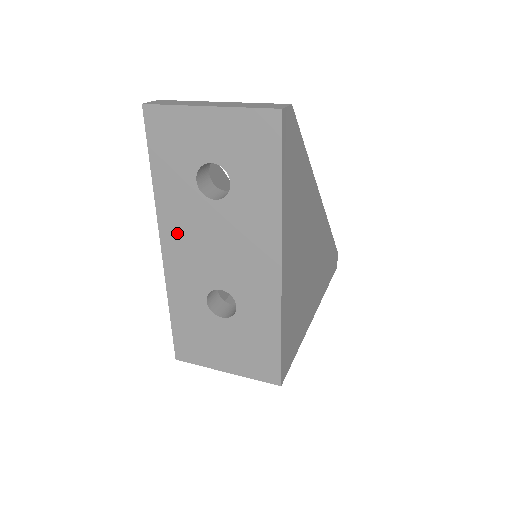
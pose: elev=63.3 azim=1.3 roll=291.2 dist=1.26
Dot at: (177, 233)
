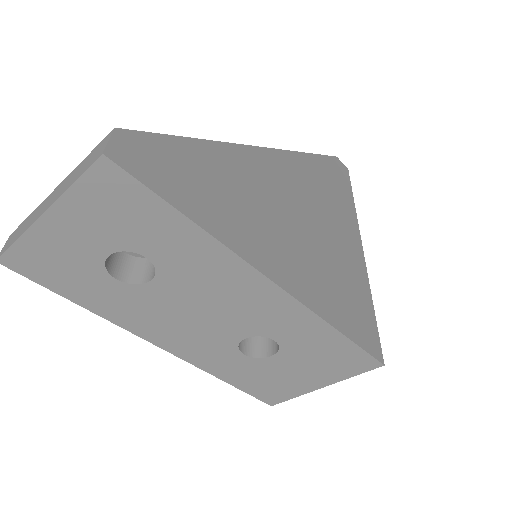
Dot at: (156, 328)
